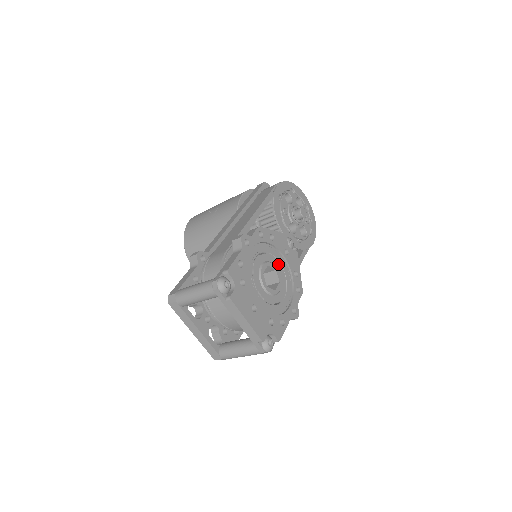
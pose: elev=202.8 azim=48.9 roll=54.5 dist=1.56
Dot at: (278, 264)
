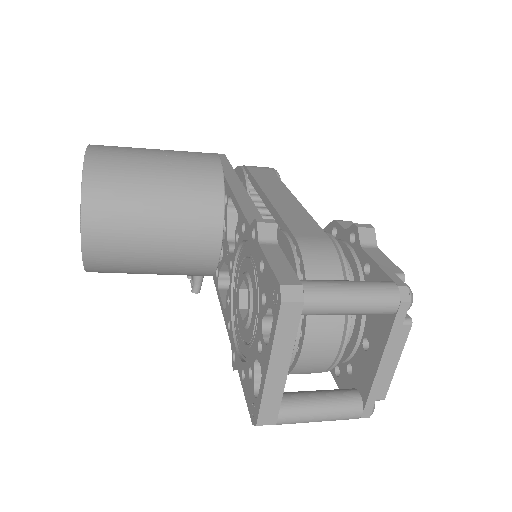
Dot at: occluded
